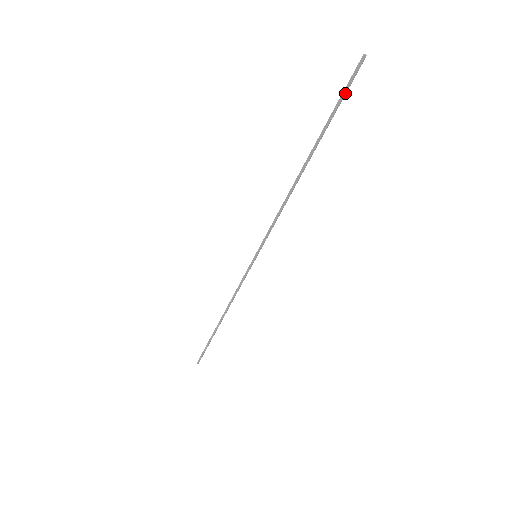
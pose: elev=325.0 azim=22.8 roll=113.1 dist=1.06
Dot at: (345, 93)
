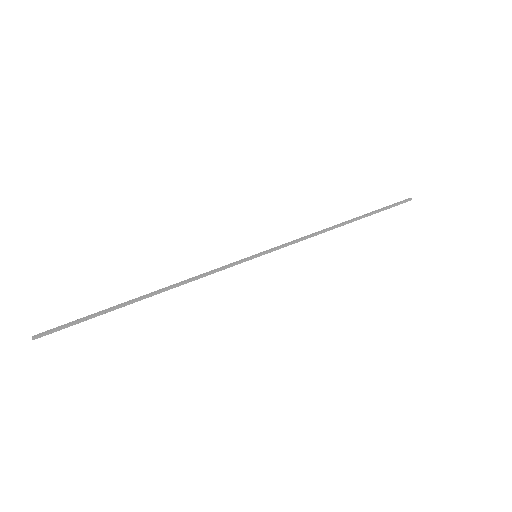
Dot at: (394, 206)
